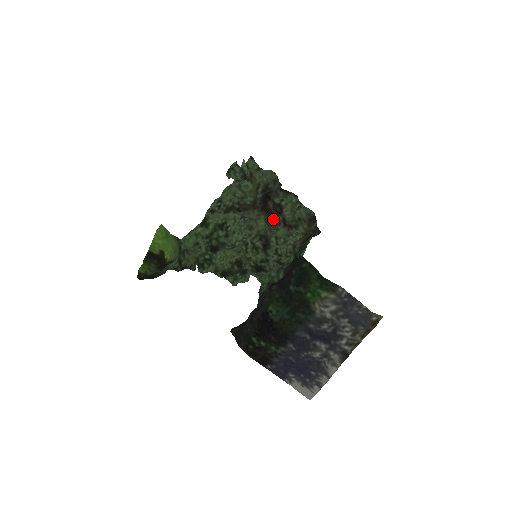
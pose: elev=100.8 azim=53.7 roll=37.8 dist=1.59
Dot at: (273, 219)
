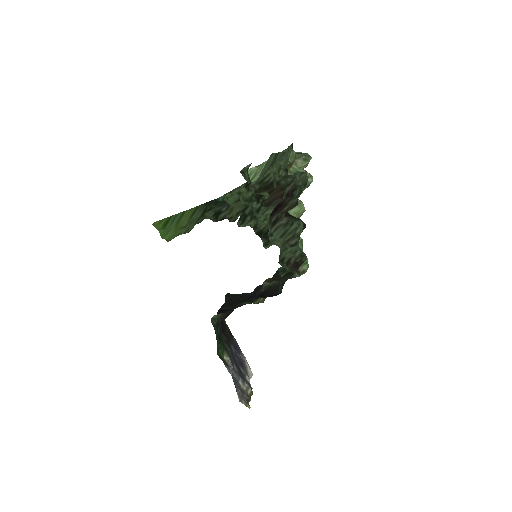
Dot at: occluded
